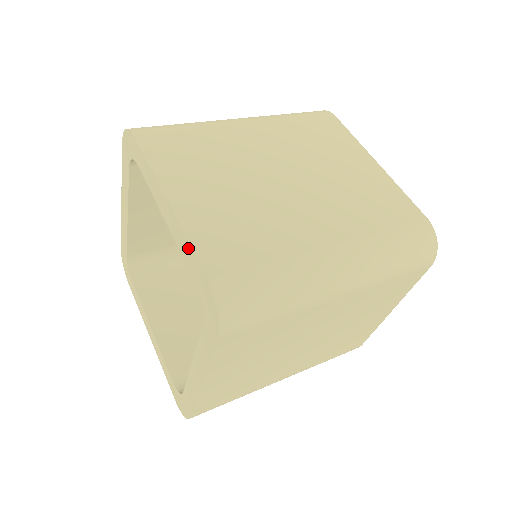
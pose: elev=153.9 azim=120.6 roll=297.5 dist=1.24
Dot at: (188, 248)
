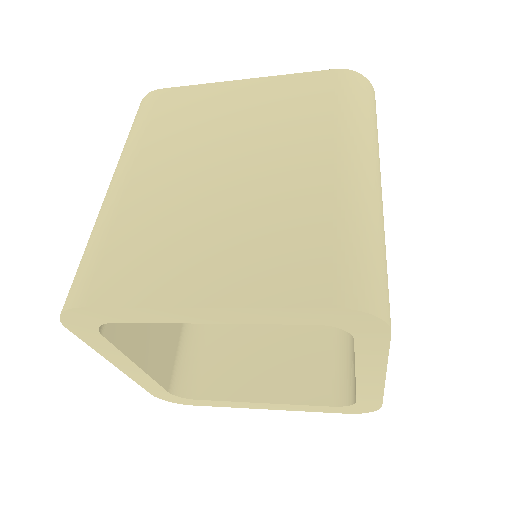
Dot at: (377, 395)
